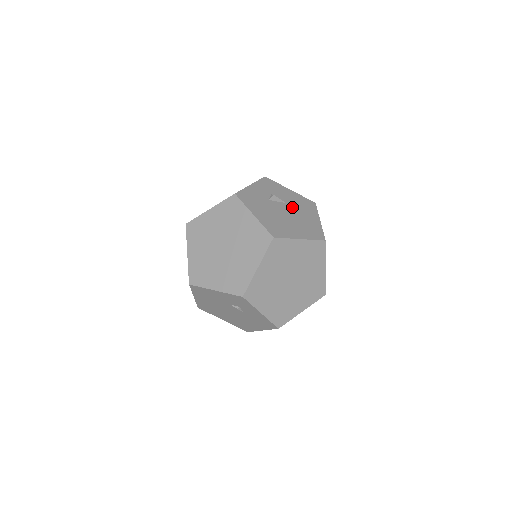
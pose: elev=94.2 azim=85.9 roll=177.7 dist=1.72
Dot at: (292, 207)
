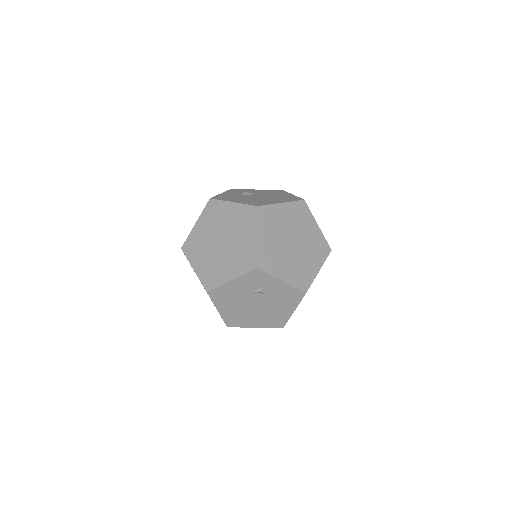
Dot at: (264, 194)
